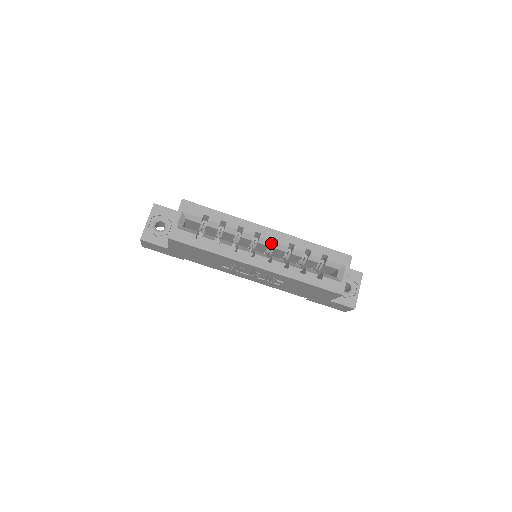
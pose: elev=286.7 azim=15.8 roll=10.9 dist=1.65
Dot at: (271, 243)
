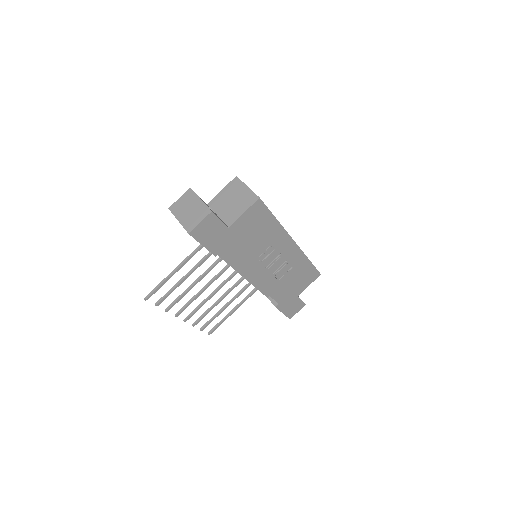
Dot at: occluded
